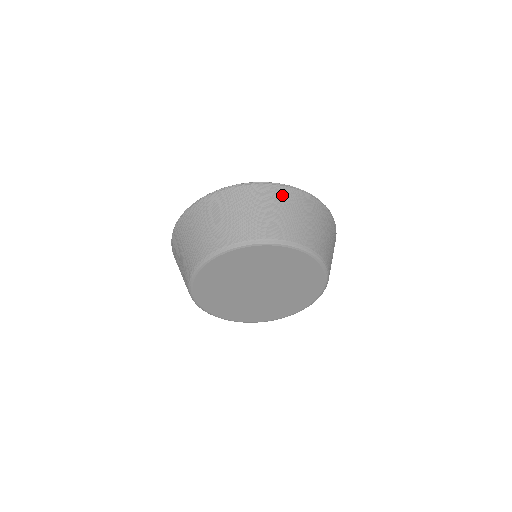
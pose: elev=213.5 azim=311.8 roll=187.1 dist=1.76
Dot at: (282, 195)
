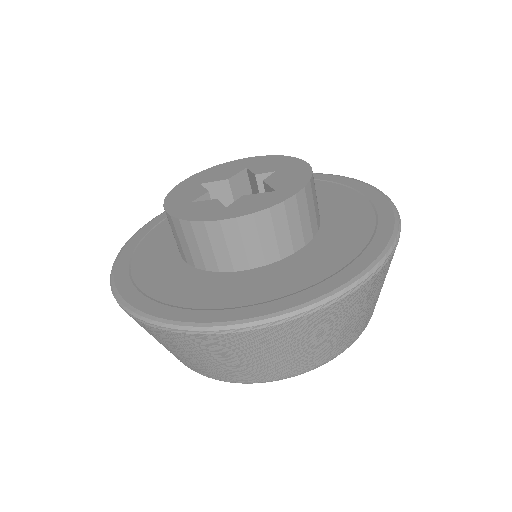
Dot at: (162, 336)
